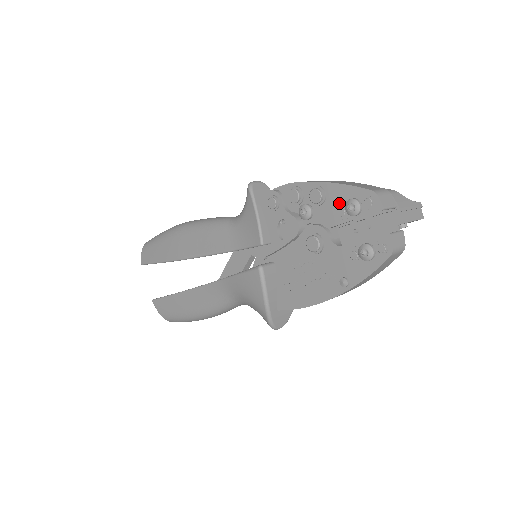
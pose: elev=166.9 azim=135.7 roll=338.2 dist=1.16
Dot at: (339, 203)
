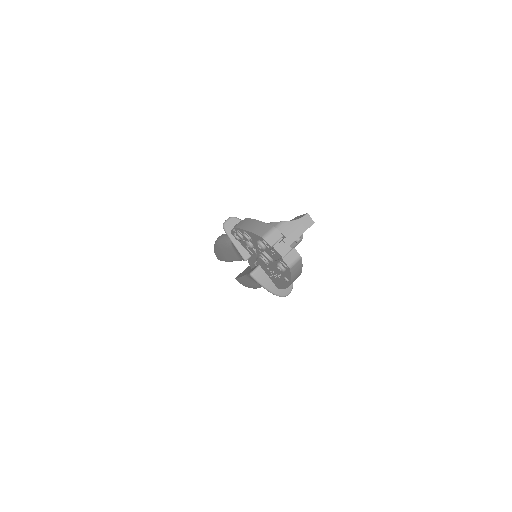
Dot at: (256, 241)
